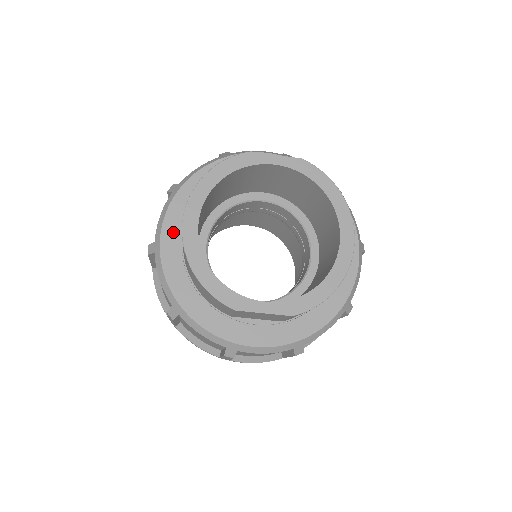
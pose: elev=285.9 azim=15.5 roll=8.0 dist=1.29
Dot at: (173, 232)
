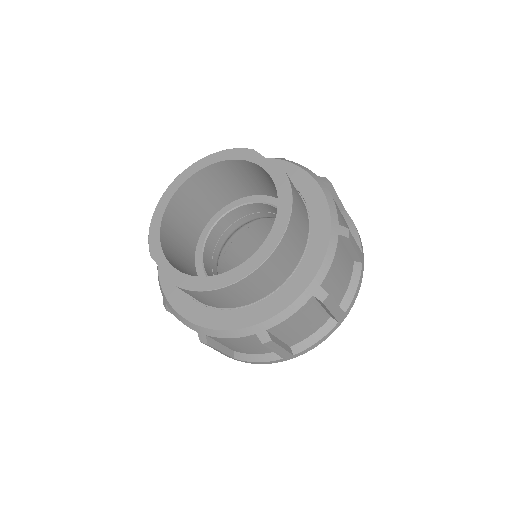
Dot at: occluded
